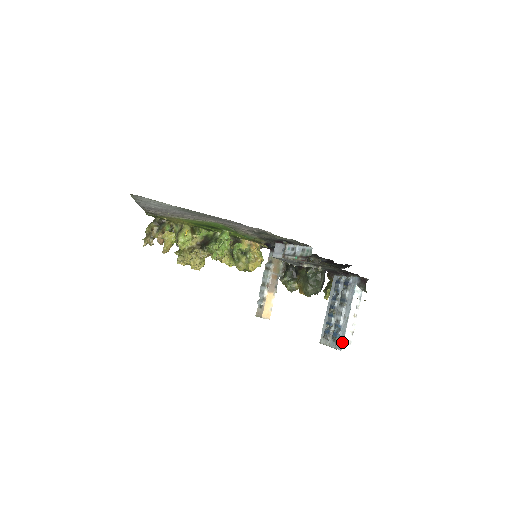
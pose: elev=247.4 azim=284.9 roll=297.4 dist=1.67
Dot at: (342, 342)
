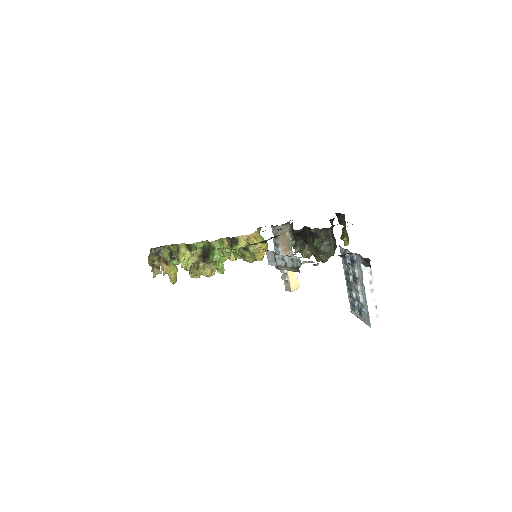
Dot at: (369, 320)
